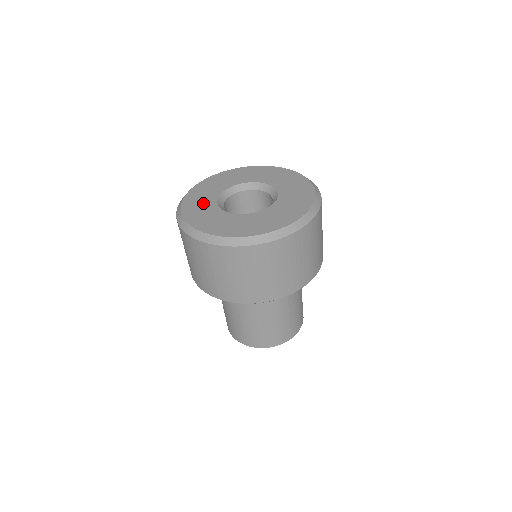
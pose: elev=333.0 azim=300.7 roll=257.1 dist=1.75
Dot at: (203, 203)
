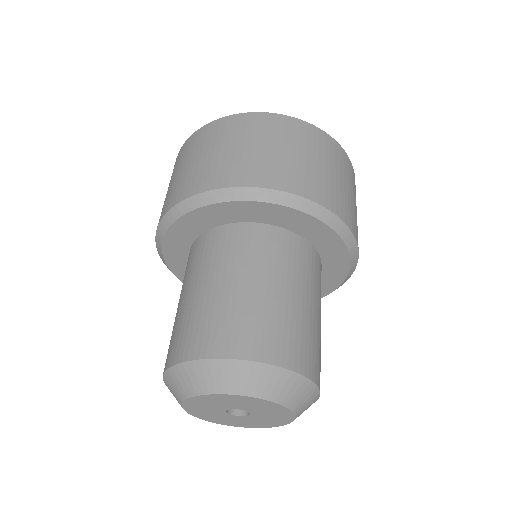
Dot at: occluded
